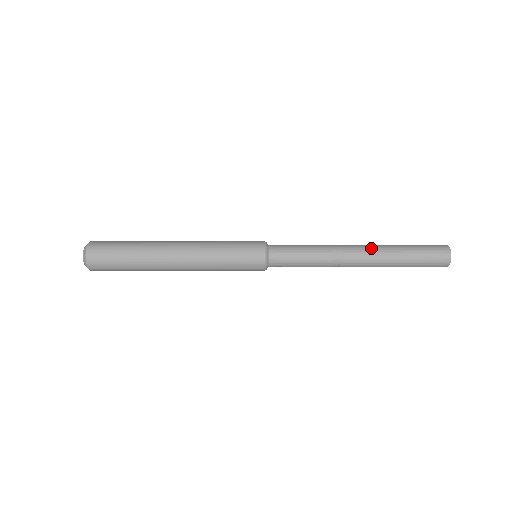
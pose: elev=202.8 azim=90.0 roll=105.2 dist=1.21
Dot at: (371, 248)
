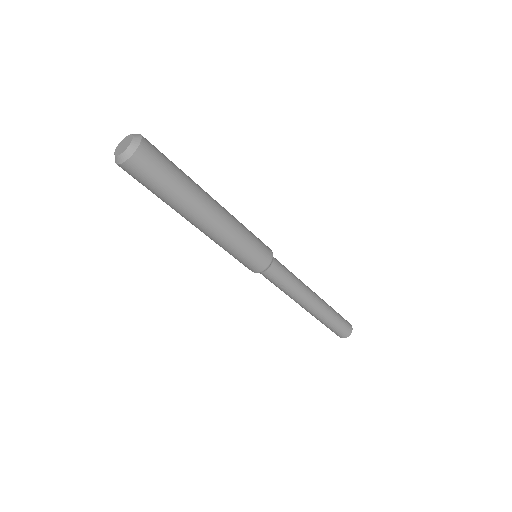
Dot at: occluded
